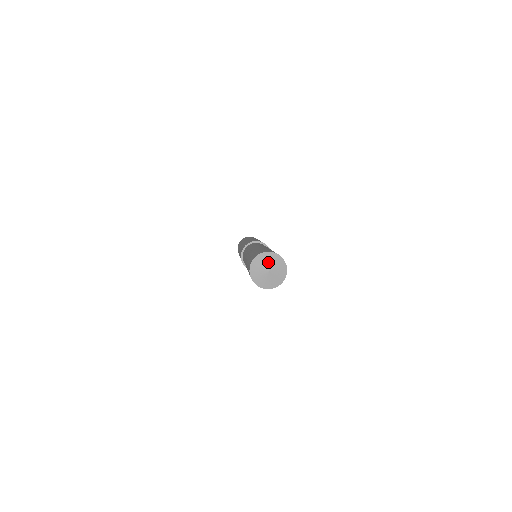
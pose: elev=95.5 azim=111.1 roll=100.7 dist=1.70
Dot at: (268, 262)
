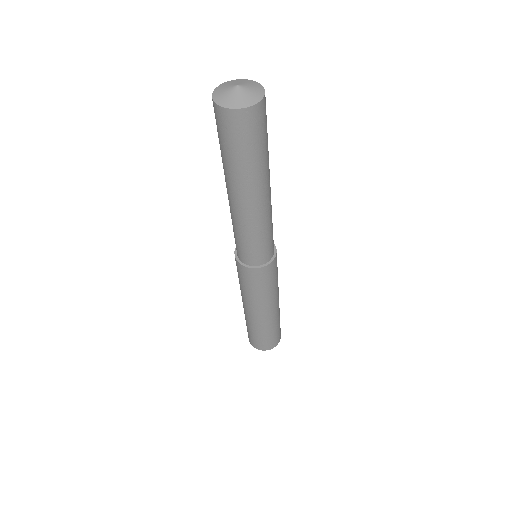
Dot at: (233, 83)
